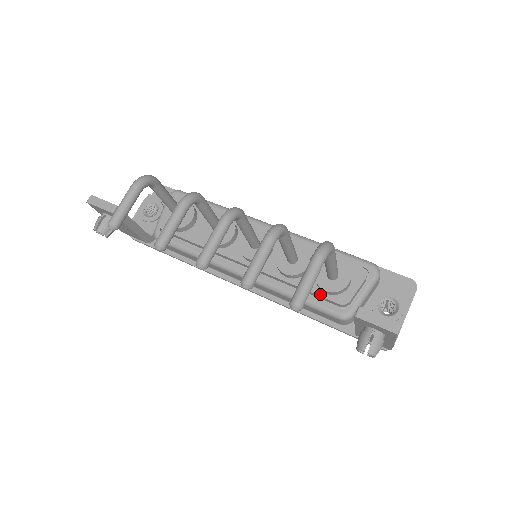
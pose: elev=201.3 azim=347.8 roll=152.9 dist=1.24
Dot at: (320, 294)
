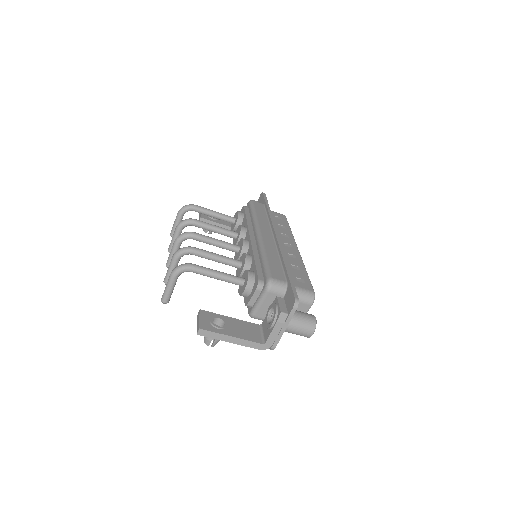
Dot at: occluded
